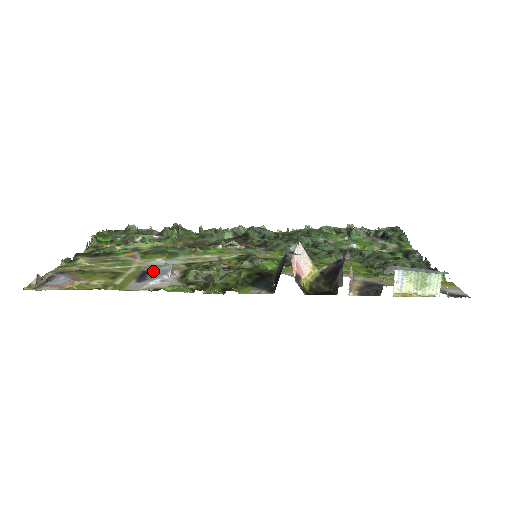
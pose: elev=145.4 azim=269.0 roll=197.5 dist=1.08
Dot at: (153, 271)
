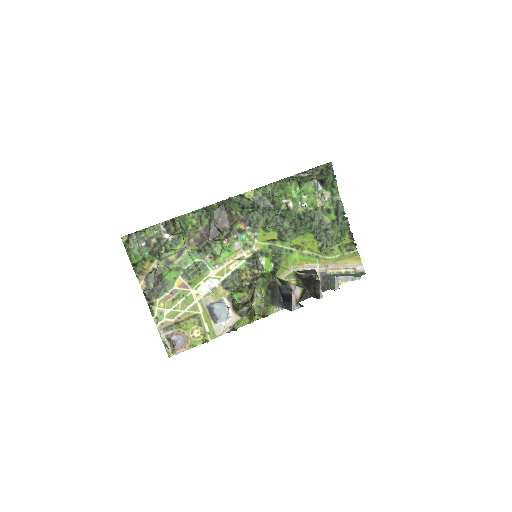
Dot at: (214, 307)
